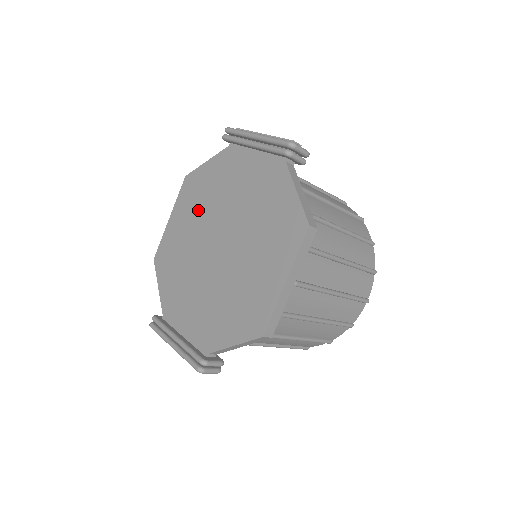
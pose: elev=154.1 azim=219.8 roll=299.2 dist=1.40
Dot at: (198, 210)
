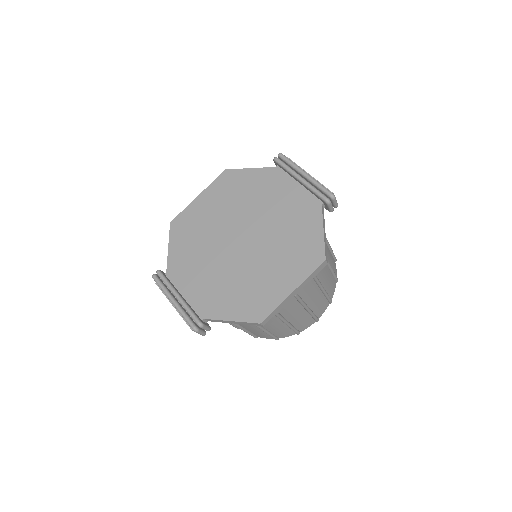
Dot at: (230, 203)
